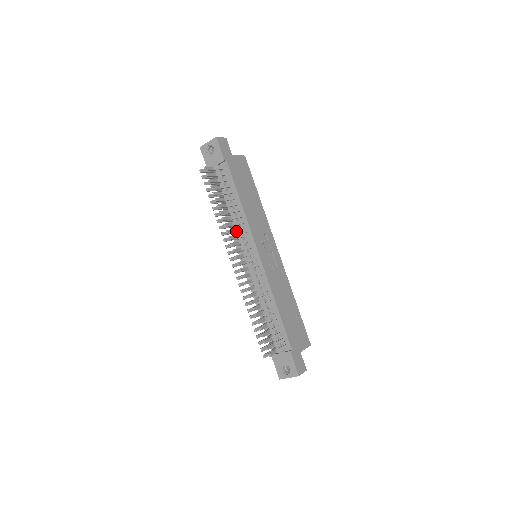
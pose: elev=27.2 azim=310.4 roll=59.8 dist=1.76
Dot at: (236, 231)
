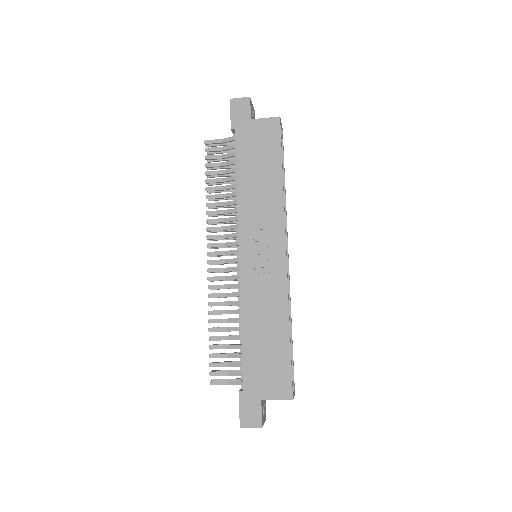
Dot at: (225, 221)
